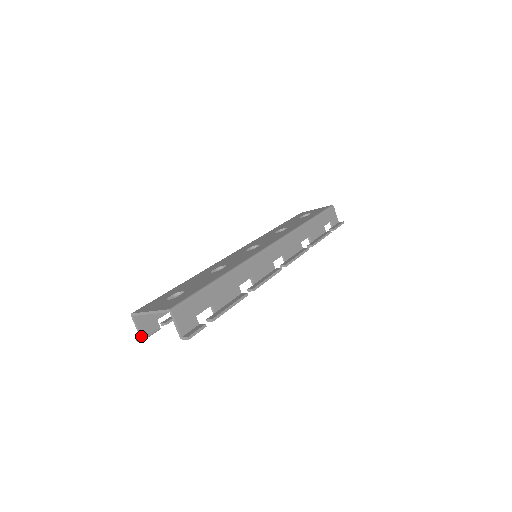
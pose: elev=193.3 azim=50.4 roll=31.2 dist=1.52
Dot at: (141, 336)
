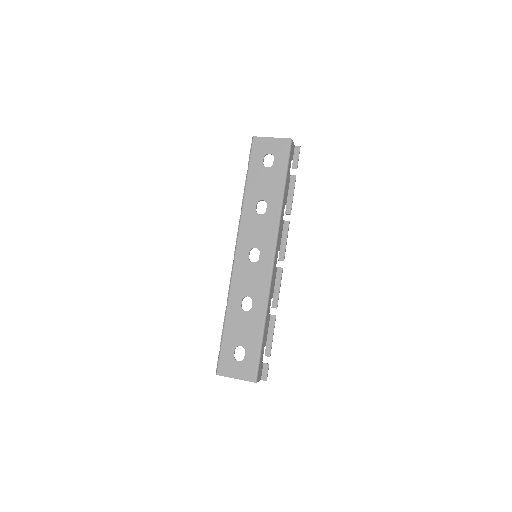
Dot at: occluded
